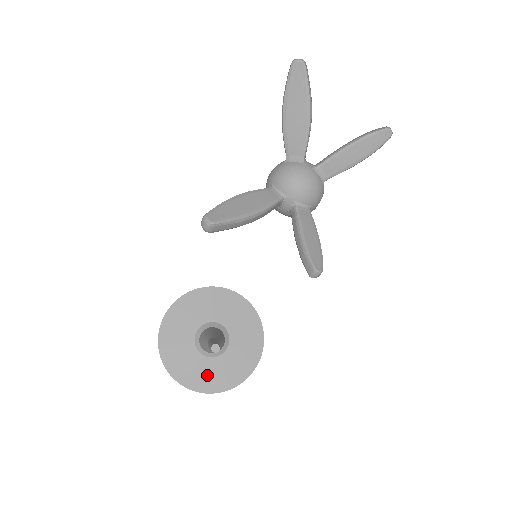
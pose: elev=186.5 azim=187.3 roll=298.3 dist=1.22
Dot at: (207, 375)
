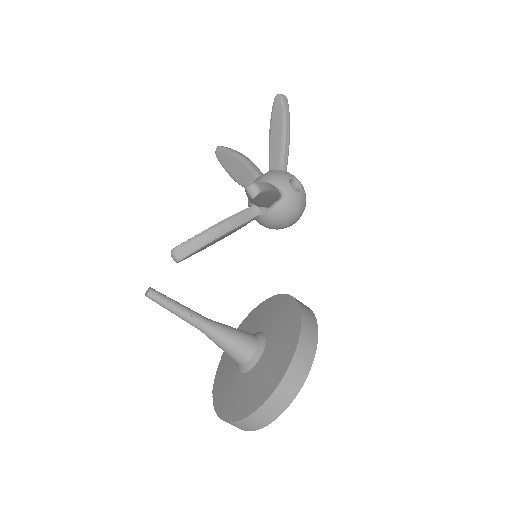
Dot at: (255, 388)
